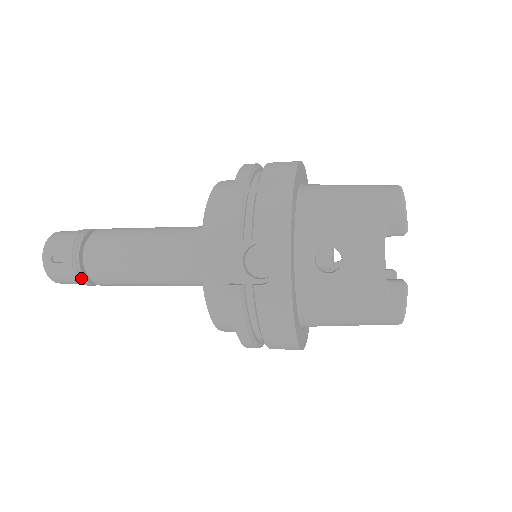
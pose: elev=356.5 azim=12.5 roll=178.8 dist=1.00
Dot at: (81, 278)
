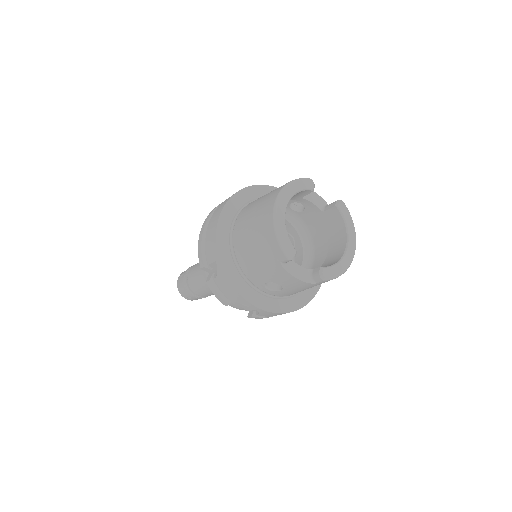
Dot at: occluded
